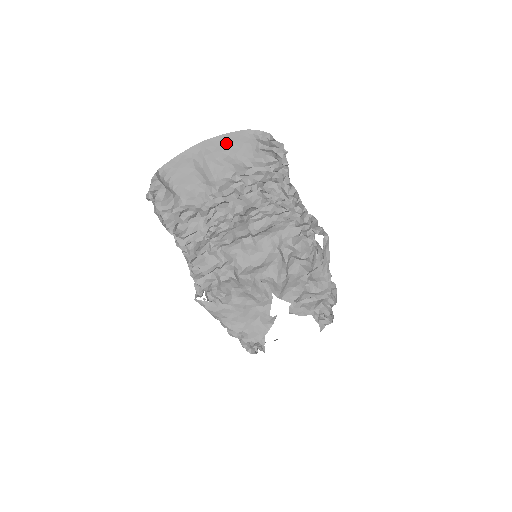
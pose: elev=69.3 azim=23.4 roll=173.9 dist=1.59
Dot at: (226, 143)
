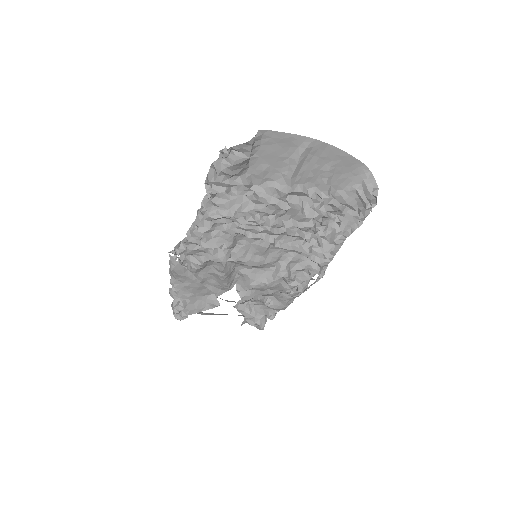
Dot at: (338, 160)
